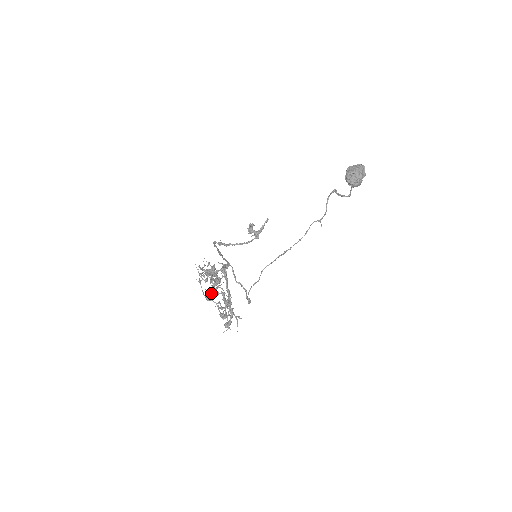
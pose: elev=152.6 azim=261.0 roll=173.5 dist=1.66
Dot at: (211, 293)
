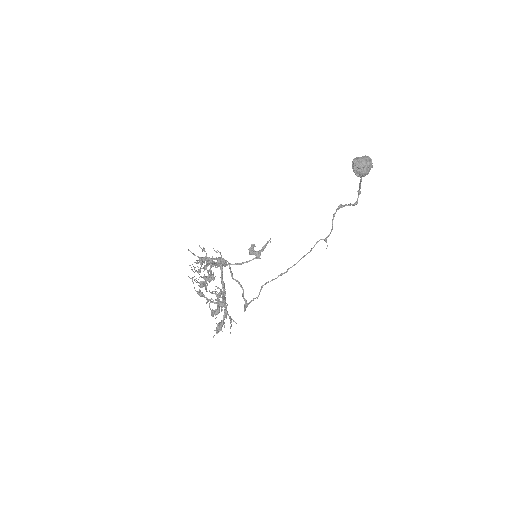
Dot at: (203, 283)
